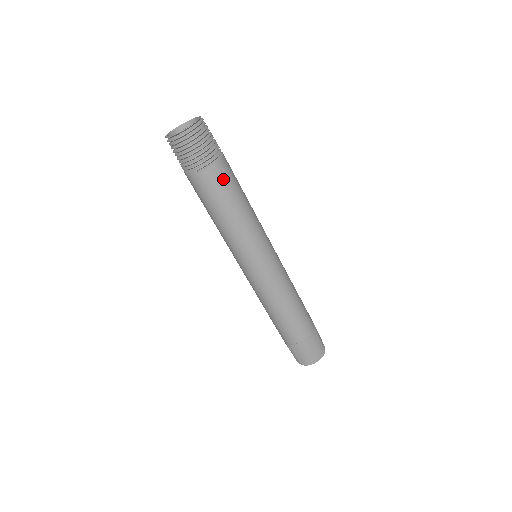
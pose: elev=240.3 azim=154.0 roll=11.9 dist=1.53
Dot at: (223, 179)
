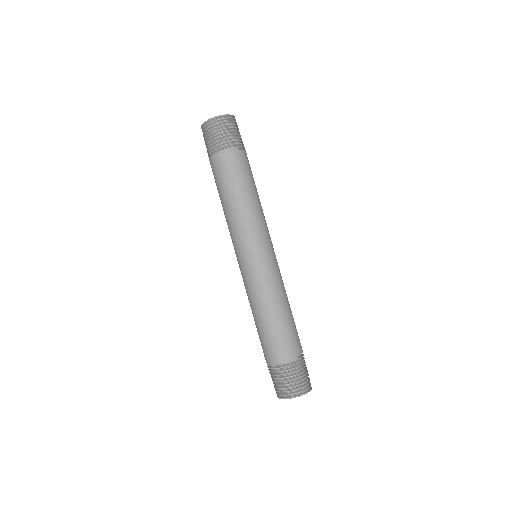
Dot at: occluded
